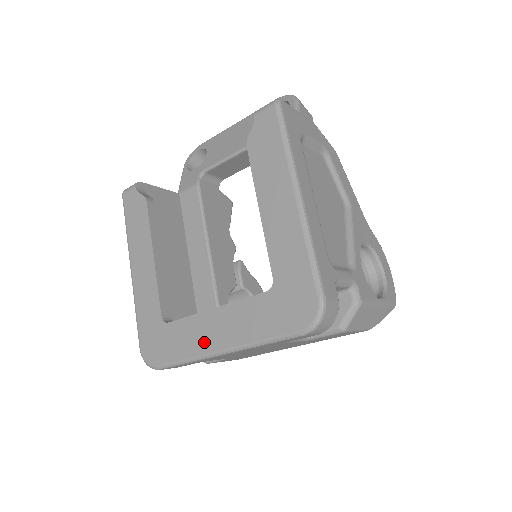
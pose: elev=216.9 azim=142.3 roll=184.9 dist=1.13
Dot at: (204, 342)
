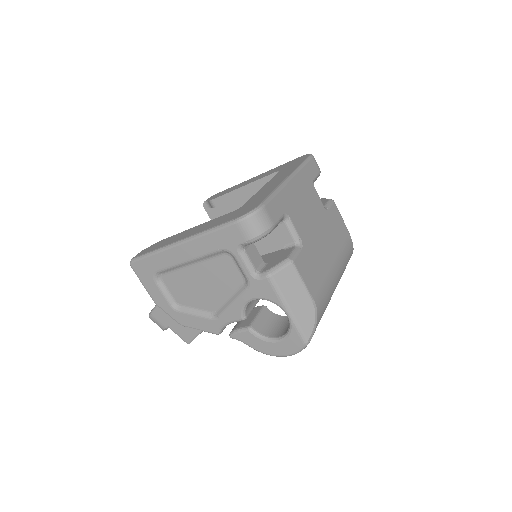
Dot at: (275, 185)
